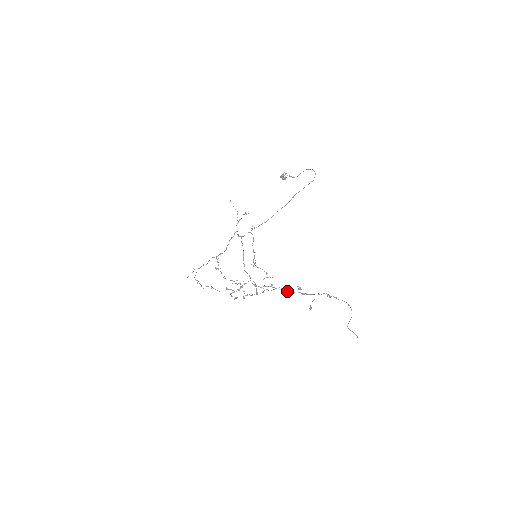
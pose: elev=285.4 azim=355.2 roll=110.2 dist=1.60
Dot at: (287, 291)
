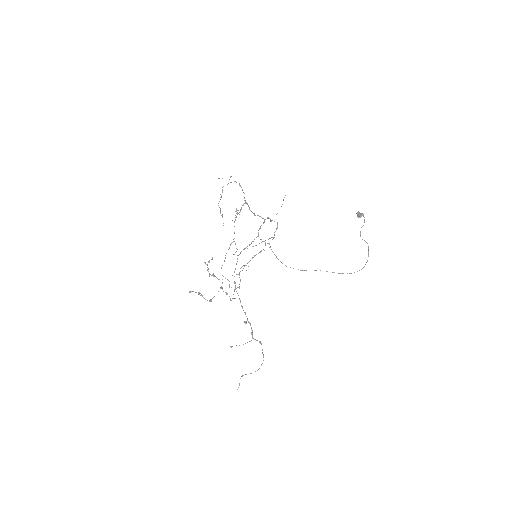
Dot at: (242, 307)
